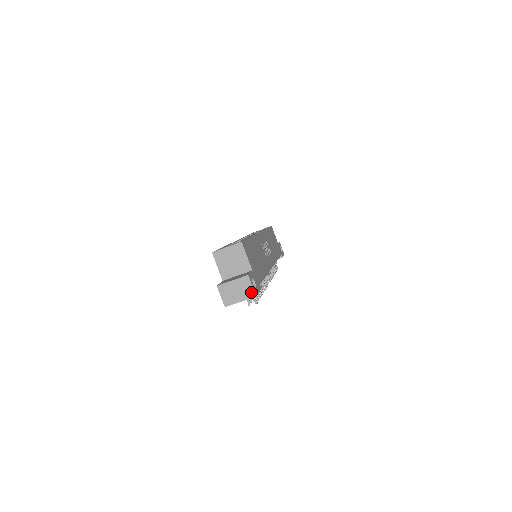
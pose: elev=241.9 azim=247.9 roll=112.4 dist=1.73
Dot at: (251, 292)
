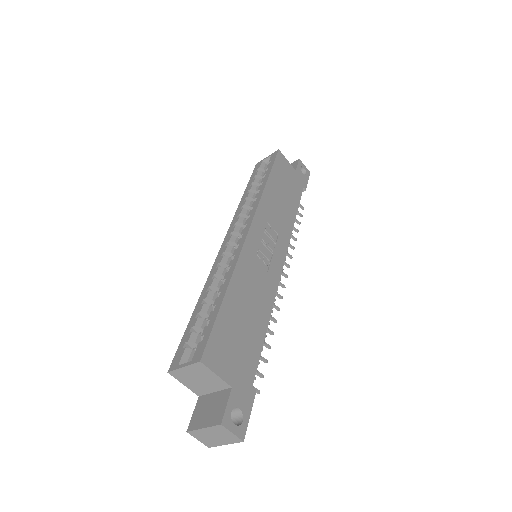
Dot at: (234, 438)
